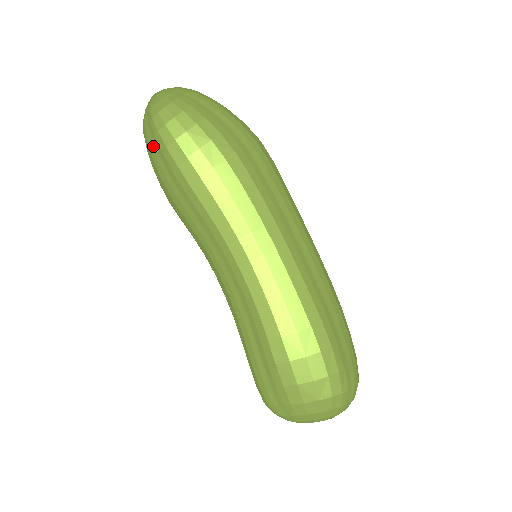
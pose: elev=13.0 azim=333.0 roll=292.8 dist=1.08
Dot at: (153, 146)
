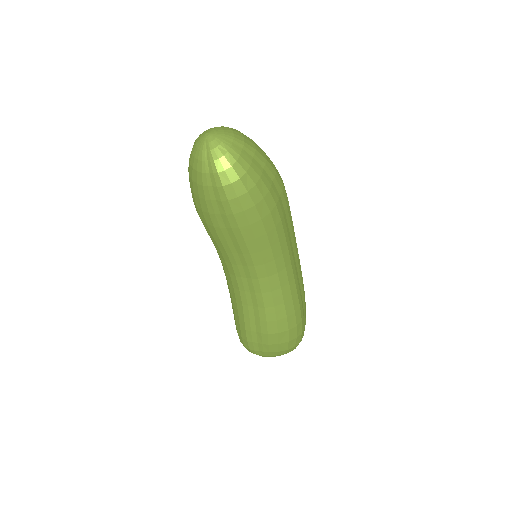
Dot at: (211, 191)
